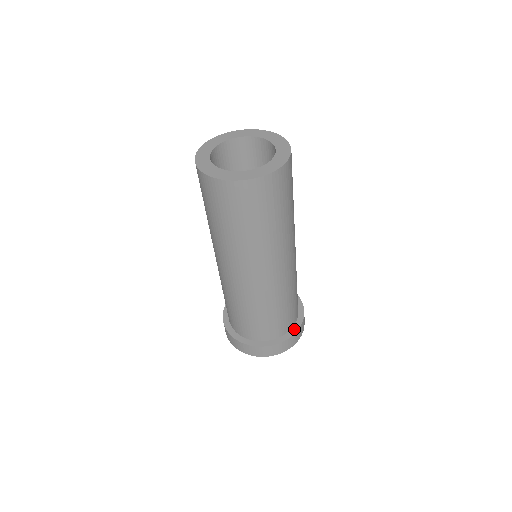
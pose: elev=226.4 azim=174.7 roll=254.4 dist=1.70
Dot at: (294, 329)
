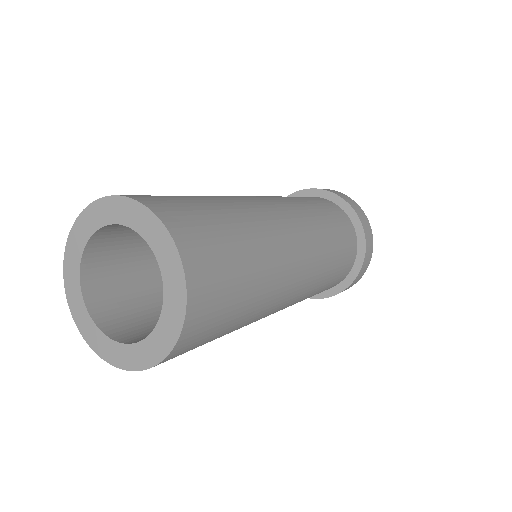
Dot at: (360, 239)
